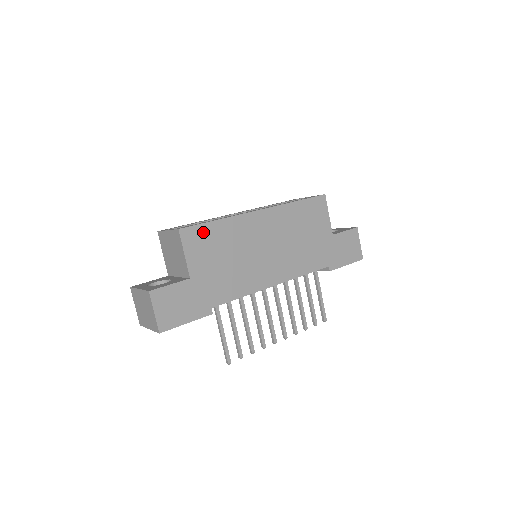
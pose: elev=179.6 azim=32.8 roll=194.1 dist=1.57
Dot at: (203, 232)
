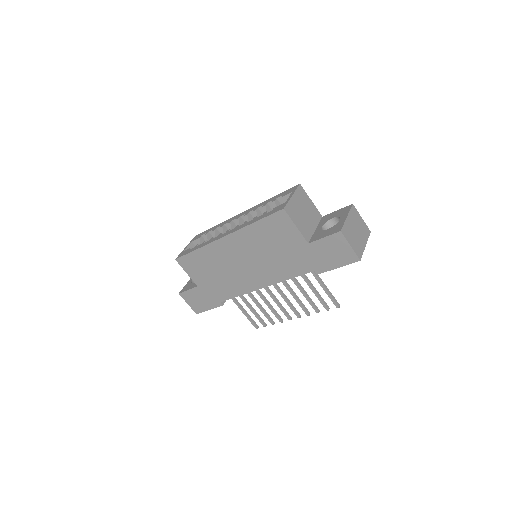
Dot at: (191, 259)
